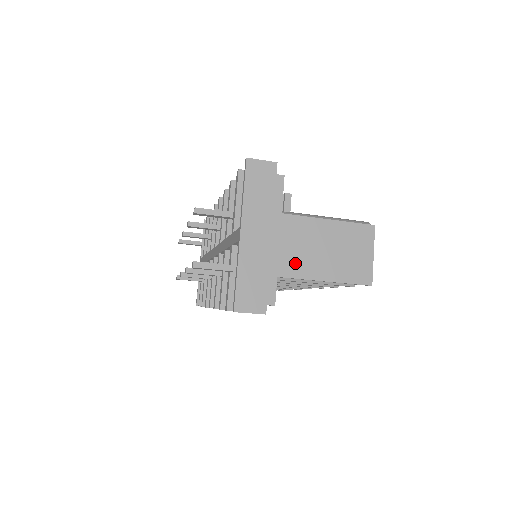
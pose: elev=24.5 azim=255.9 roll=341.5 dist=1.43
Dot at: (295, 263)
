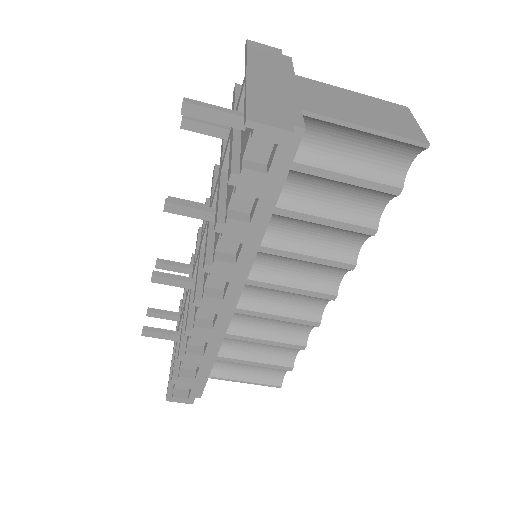
Dot at: (322, 106)
